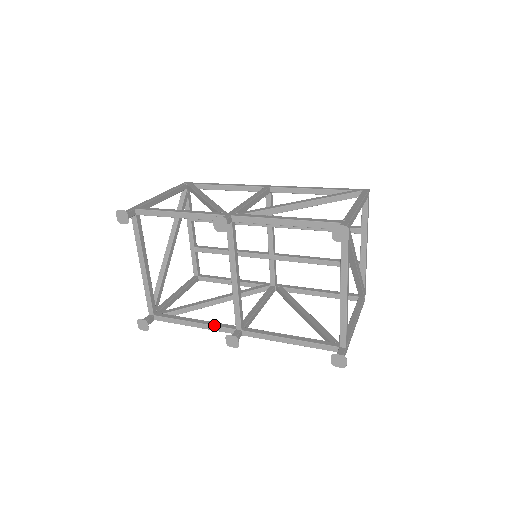
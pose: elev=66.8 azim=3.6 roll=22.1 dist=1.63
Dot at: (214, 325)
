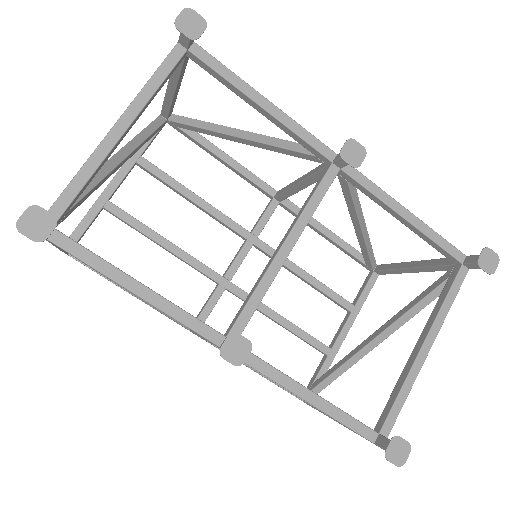
Dot at: occluded
